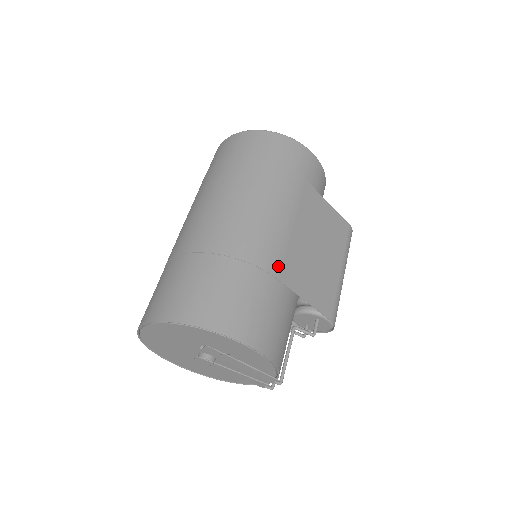
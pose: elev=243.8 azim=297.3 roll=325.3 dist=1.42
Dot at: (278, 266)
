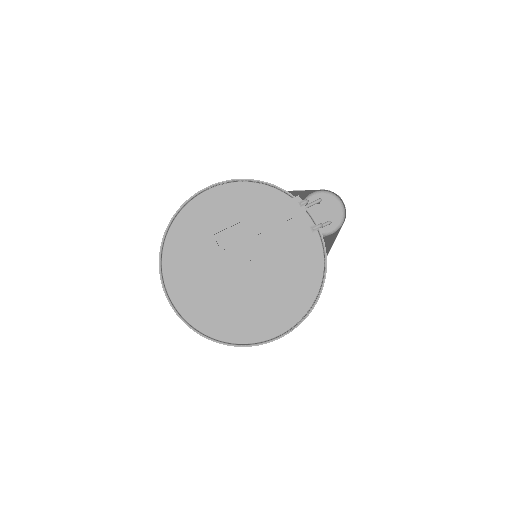
Dot at: occluded
